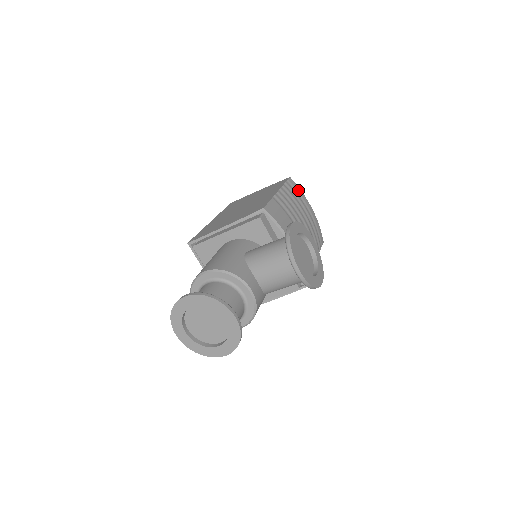
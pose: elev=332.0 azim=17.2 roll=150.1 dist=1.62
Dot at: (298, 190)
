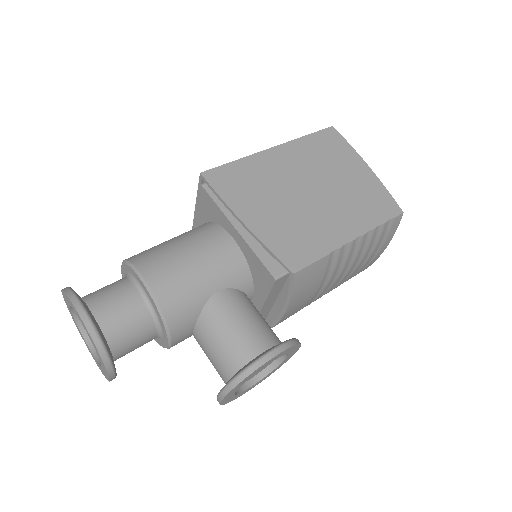
Dot at: (390, 234)
